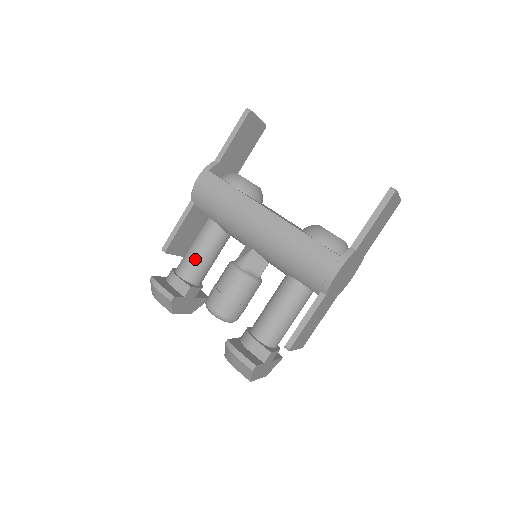
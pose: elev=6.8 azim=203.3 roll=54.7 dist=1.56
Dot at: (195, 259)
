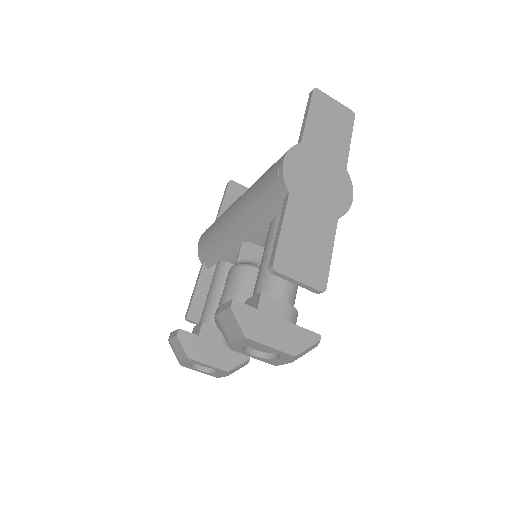
Dot at: (208, 302)
